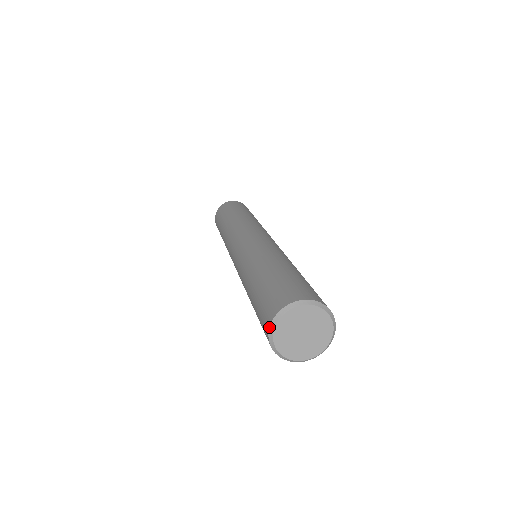
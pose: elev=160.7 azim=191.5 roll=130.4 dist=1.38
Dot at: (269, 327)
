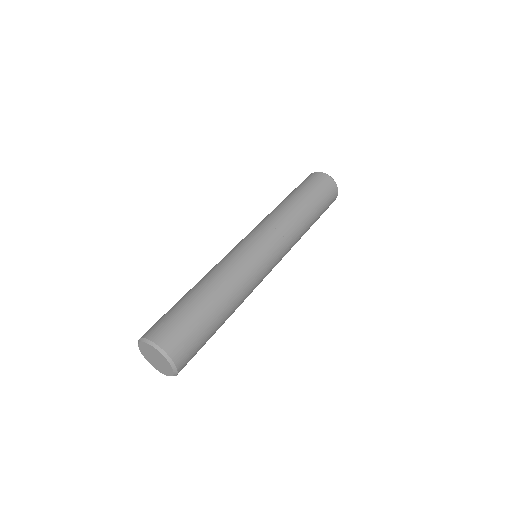
Dot at: (138, 341)
